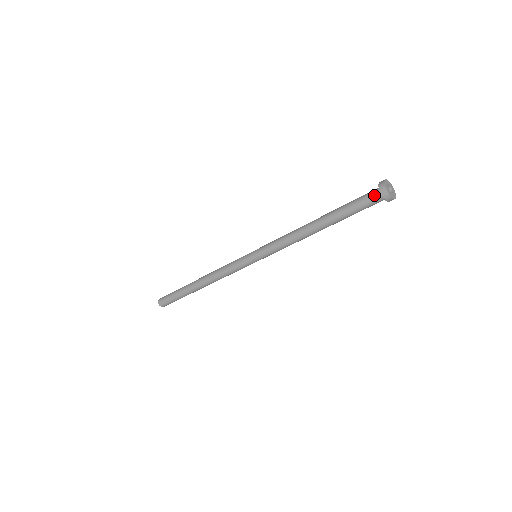
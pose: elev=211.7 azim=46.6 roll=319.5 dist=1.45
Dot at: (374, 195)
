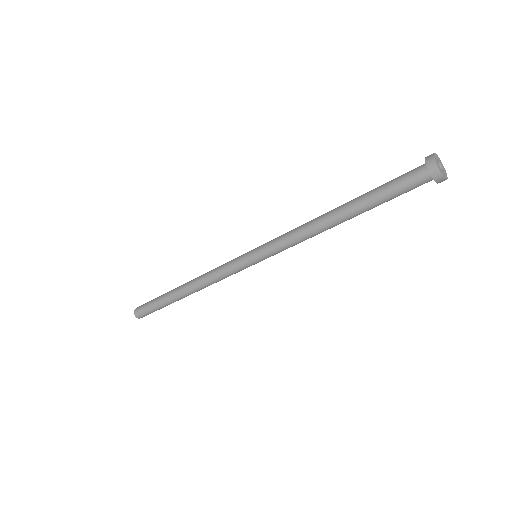
Dot at: (419, 175)
